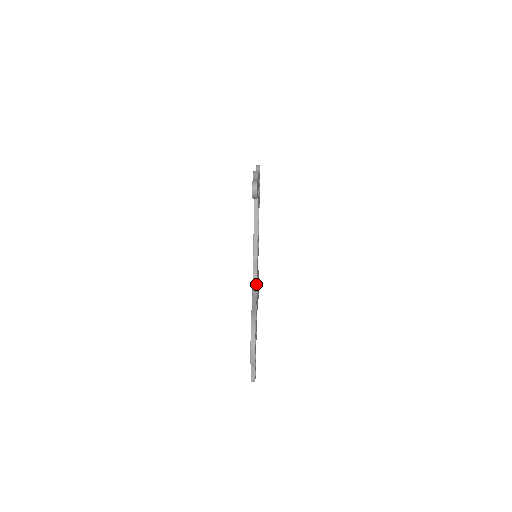
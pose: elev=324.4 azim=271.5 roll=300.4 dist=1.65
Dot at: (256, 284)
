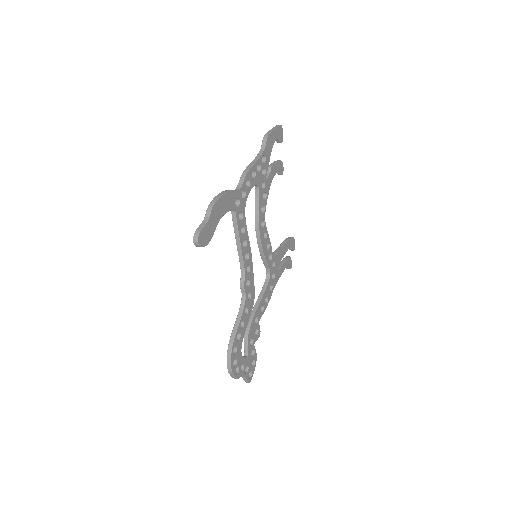
Dot at: (244, 298)
